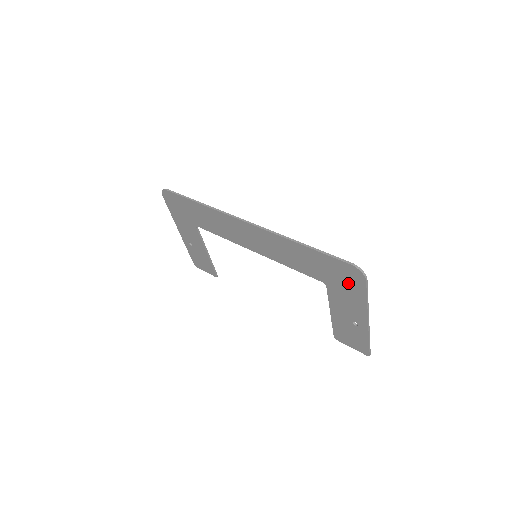
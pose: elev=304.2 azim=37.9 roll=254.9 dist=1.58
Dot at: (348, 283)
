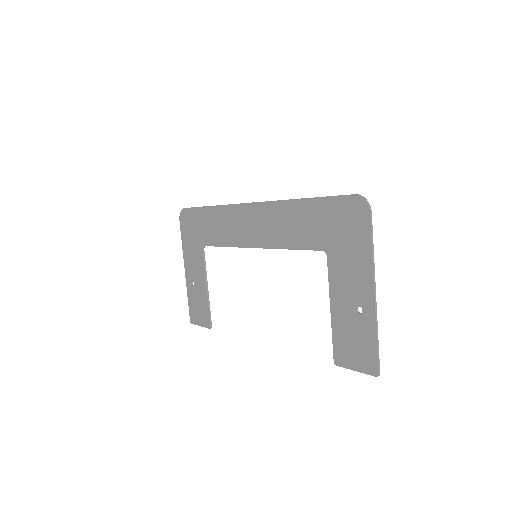
Dot at: (350, 231)
